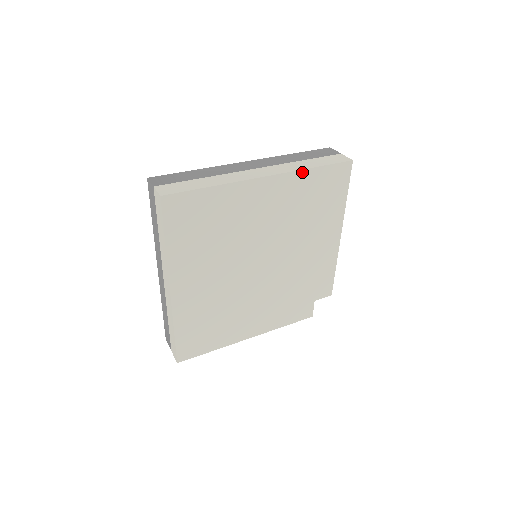
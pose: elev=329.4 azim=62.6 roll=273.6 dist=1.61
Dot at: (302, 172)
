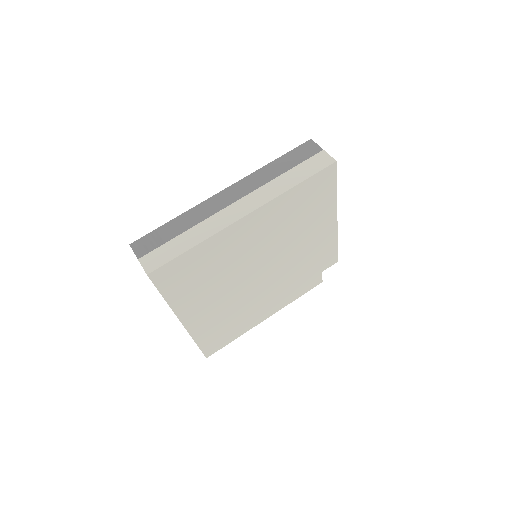
Dot at: (283, 195)
